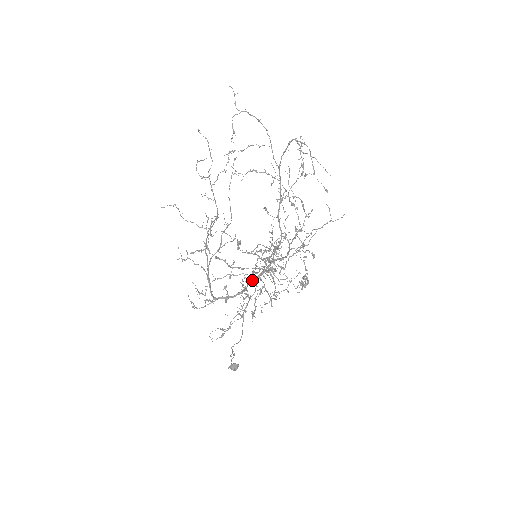
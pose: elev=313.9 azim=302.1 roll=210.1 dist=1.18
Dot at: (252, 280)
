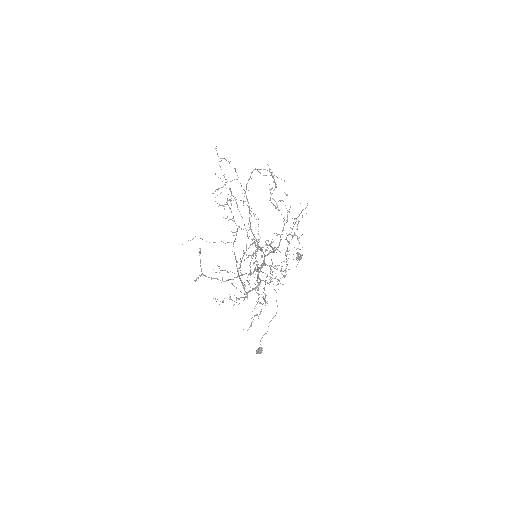
Dot at: occluded
